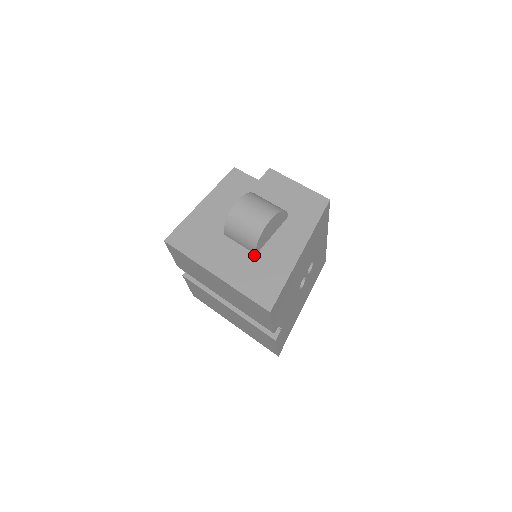
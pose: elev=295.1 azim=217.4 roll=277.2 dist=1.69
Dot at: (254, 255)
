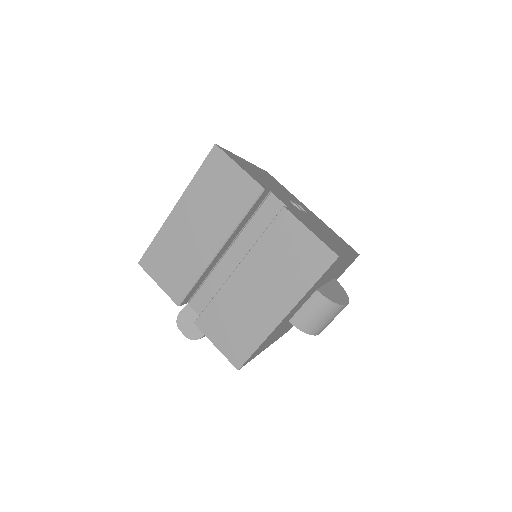
Dot at: occluded
